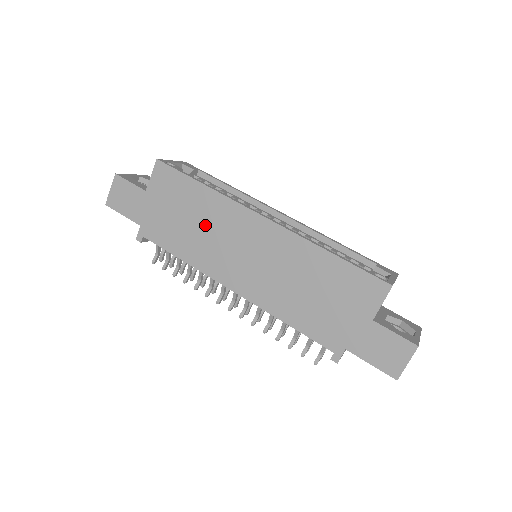
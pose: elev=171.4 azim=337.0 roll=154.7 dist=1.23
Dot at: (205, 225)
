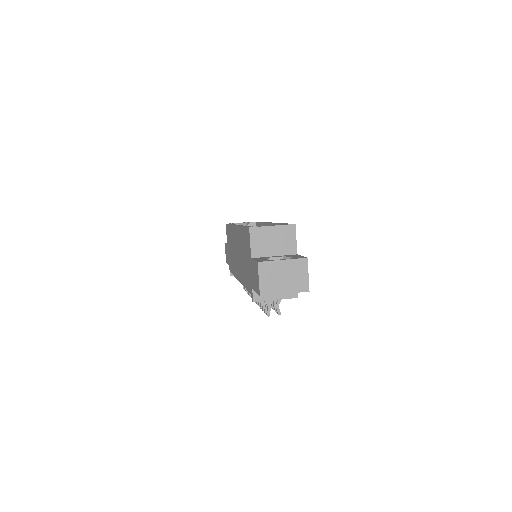
Dot at: (232, 248)
